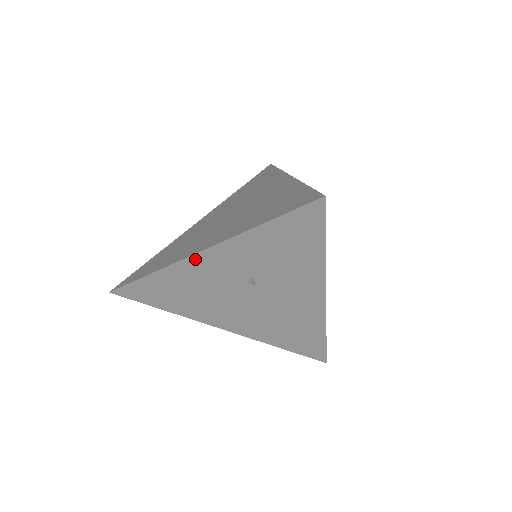
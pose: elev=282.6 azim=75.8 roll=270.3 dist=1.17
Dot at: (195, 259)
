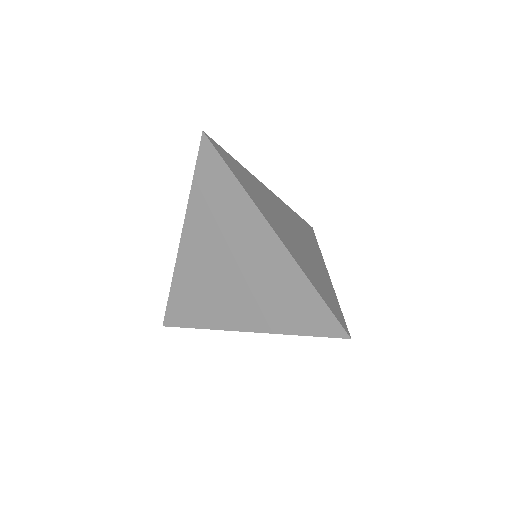
Dot at: (239, 328)
